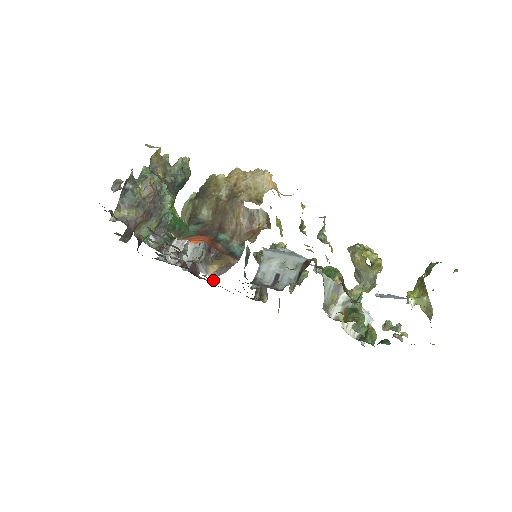
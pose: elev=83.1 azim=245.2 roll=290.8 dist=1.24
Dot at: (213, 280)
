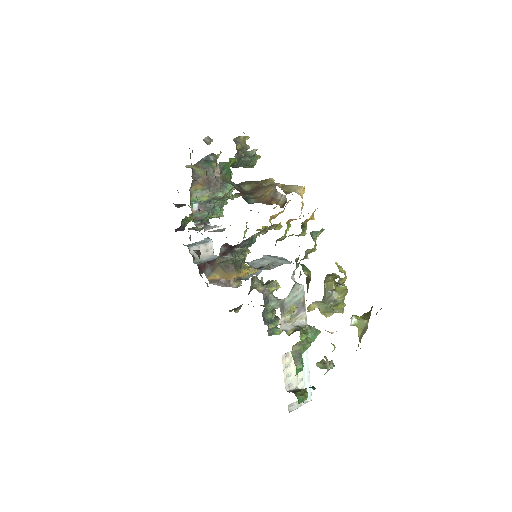
Dot at: occluded
